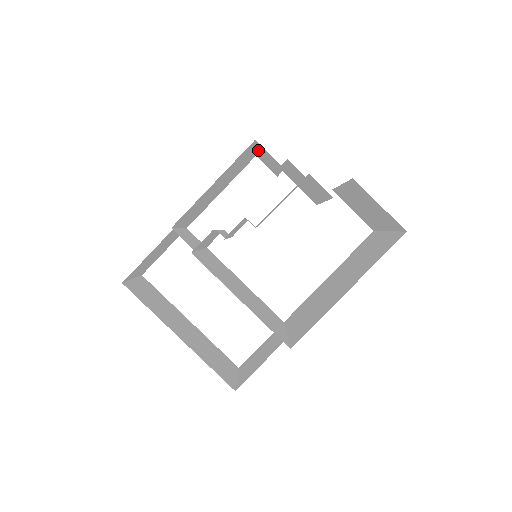
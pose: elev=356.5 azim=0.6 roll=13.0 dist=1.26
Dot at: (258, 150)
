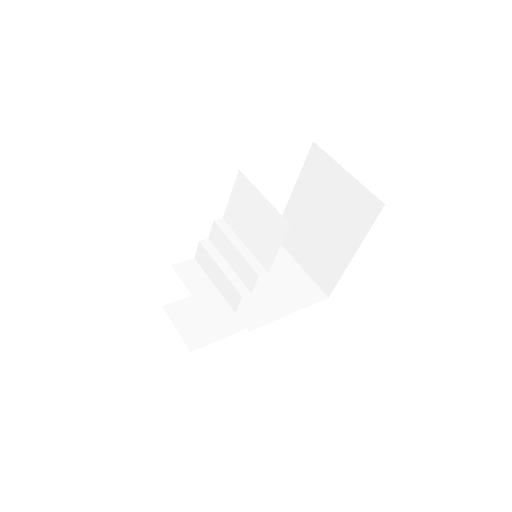
Dot at: occluded
